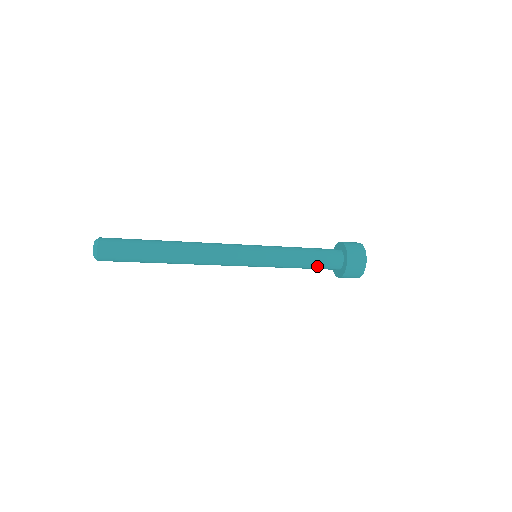
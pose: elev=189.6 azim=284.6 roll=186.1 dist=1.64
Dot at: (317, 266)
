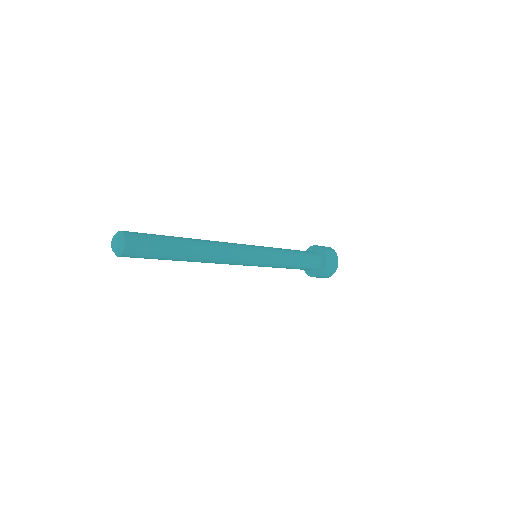
Dot at: occluded
